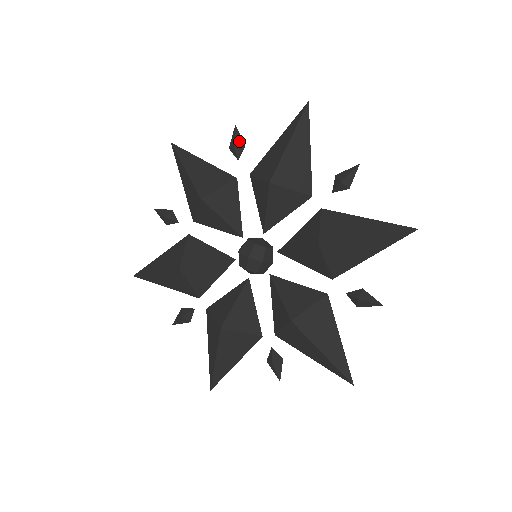
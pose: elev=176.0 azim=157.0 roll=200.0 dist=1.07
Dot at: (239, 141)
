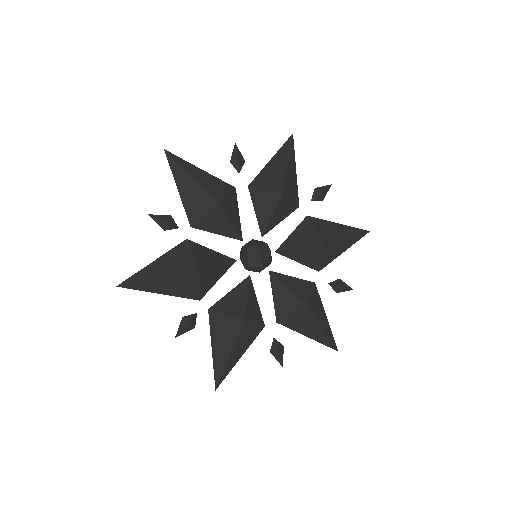
Dot at: (325, 194)
